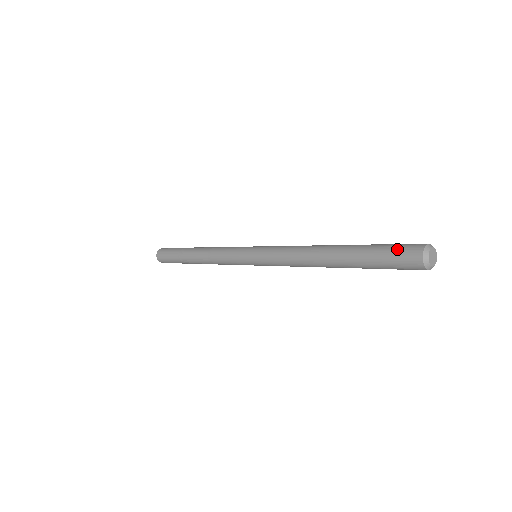
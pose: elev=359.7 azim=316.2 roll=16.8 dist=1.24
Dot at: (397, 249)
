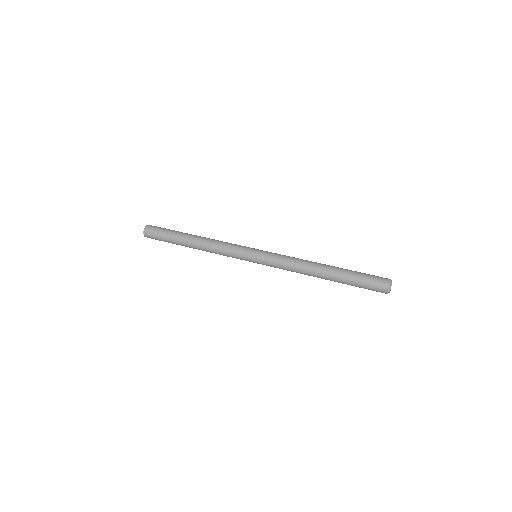
Dot at: (371, 289)
